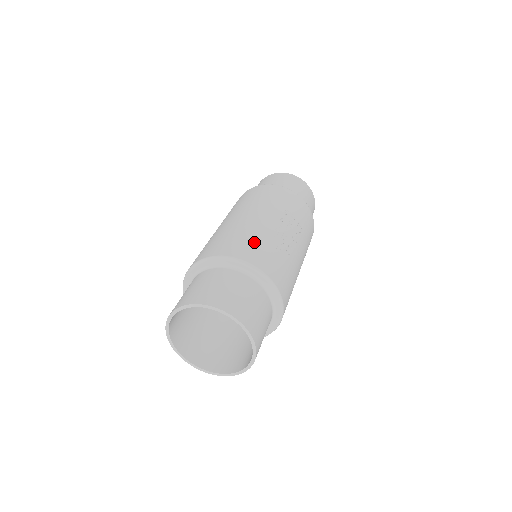
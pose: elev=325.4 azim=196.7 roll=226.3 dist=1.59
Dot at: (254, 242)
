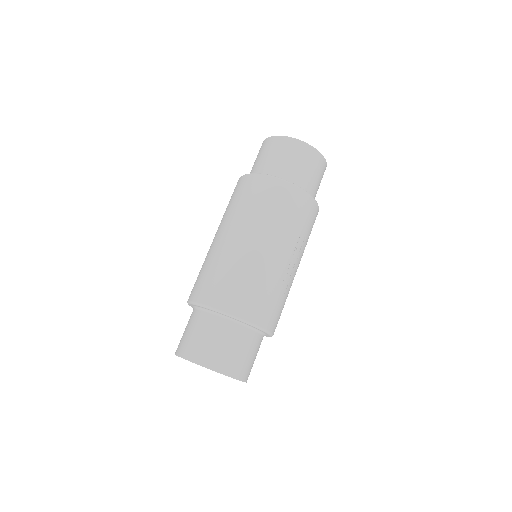
Dot at: (268, 297)
